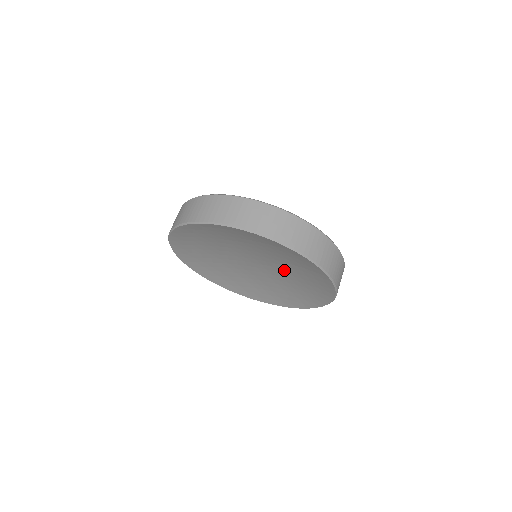
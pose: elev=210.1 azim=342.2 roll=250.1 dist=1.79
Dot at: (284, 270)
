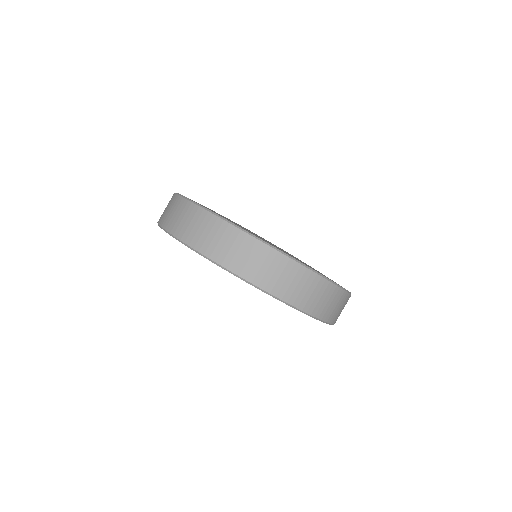
Dot at: occluded
